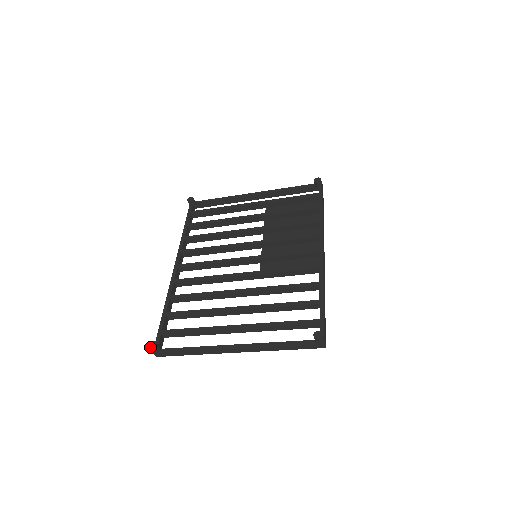
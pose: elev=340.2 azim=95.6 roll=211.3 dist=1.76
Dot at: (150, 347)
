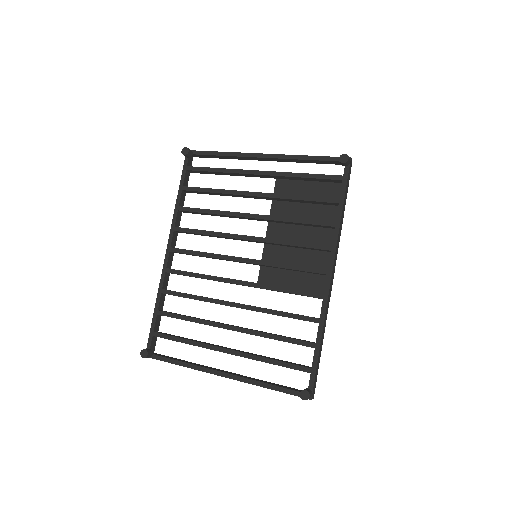
Dot at: (141, 355)
